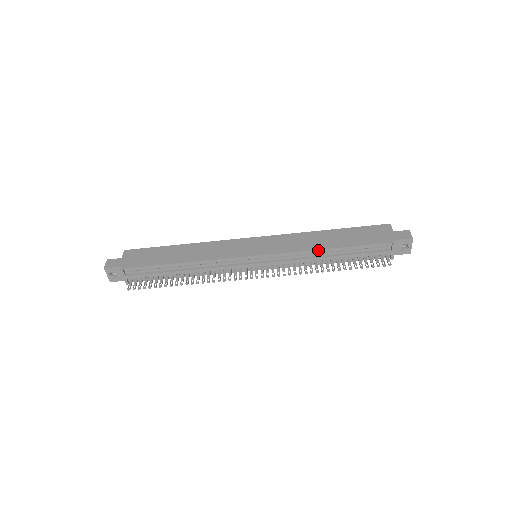
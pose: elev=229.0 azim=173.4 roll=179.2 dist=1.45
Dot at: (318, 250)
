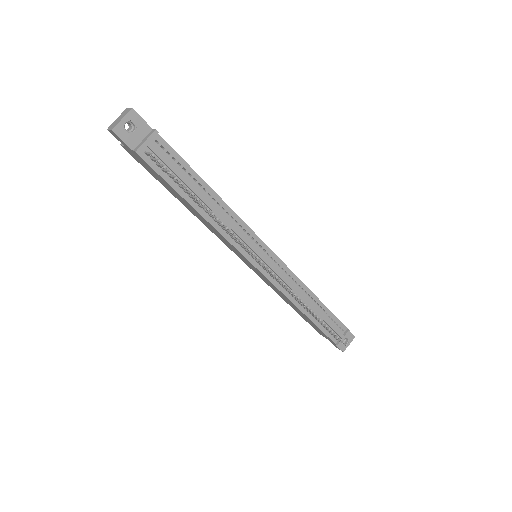
Dot at: (310, 291)
